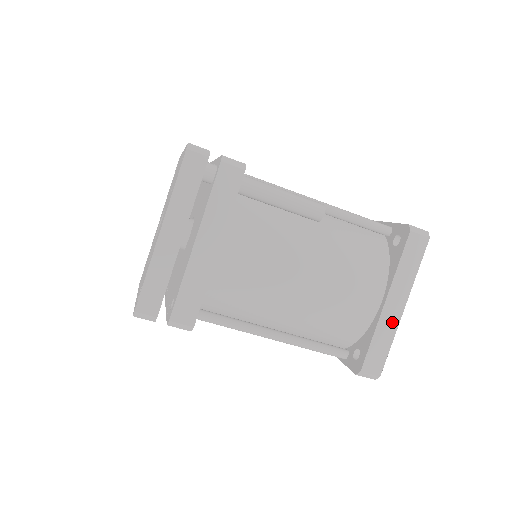
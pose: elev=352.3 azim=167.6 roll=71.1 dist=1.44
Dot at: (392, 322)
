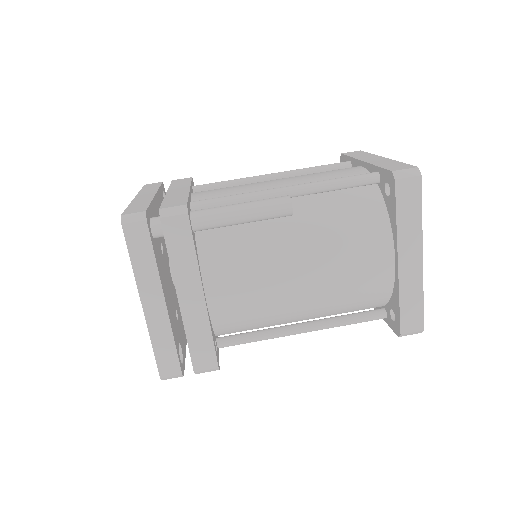
Dot at: (414, 277)
